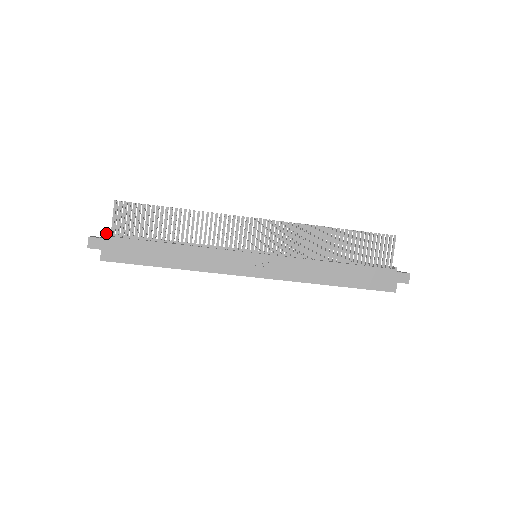
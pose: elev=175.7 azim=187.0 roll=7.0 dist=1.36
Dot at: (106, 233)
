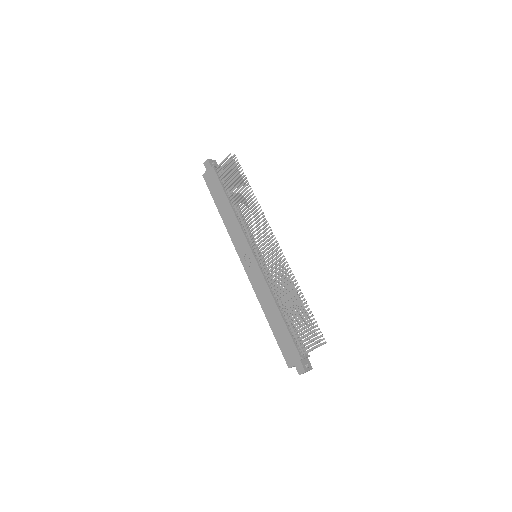
Dot at: (215, 165)
